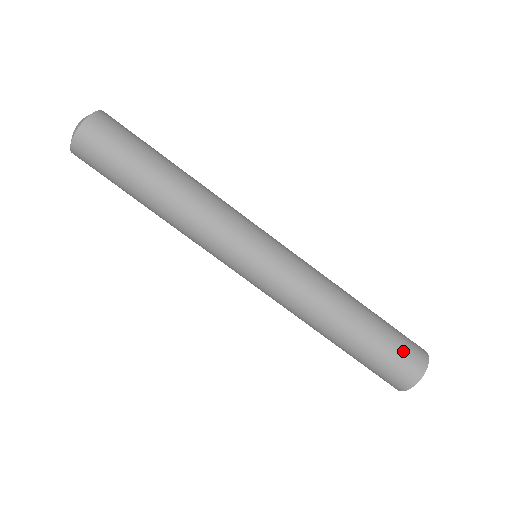
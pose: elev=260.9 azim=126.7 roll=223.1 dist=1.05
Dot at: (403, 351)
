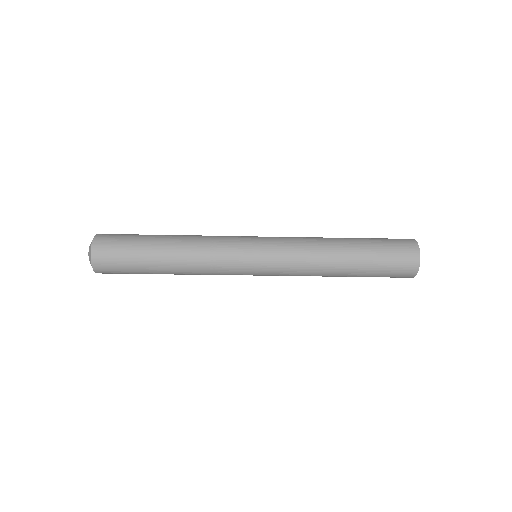
Dot at: (395, 256)
